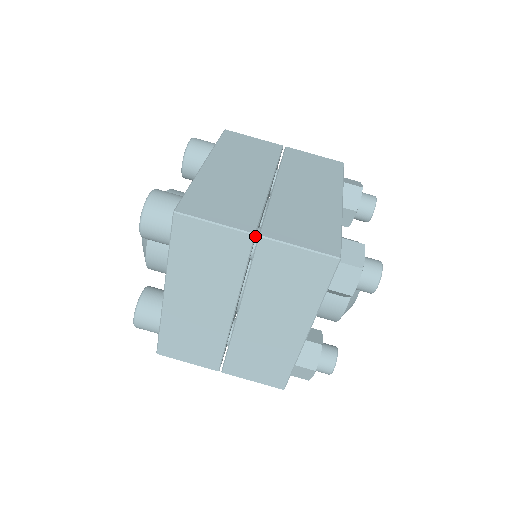
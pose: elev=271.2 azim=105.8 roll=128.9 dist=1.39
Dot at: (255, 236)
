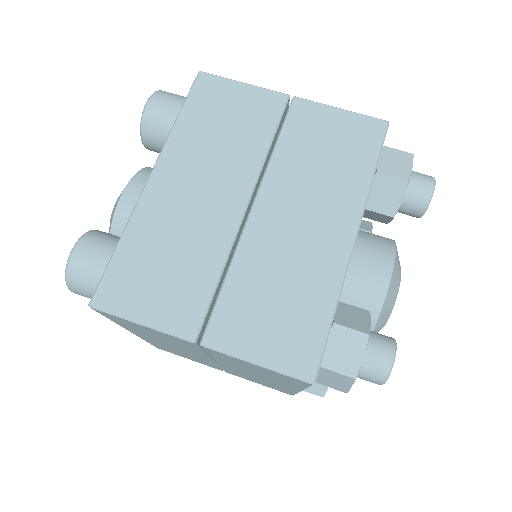
Dot at: (287, 104)
